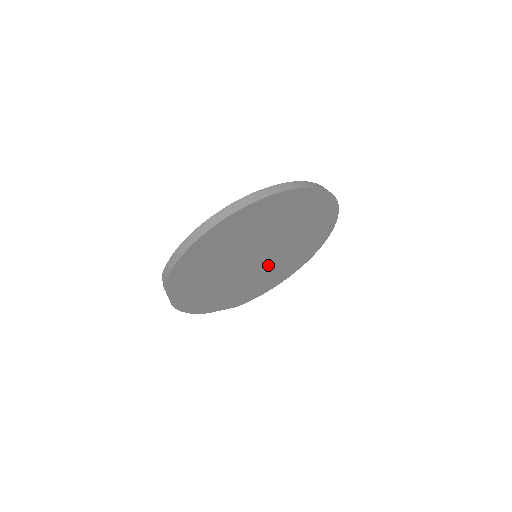
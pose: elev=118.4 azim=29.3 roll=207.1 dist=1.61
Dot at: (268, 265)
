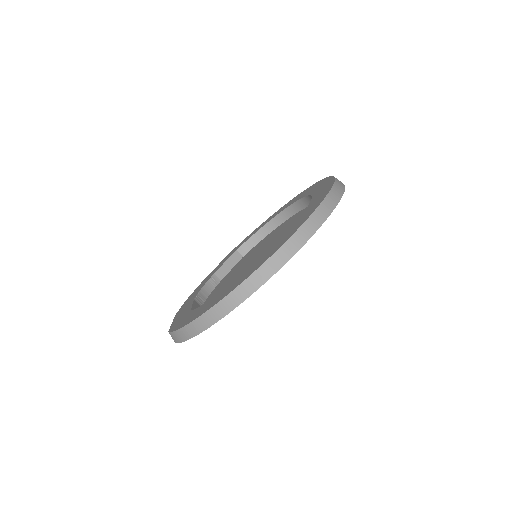
Dot at: (266, 244)
